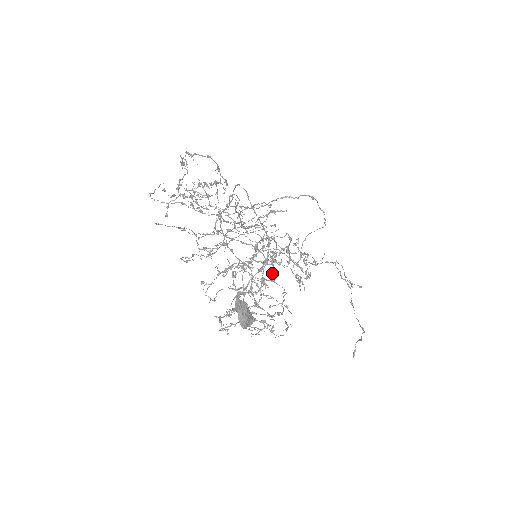
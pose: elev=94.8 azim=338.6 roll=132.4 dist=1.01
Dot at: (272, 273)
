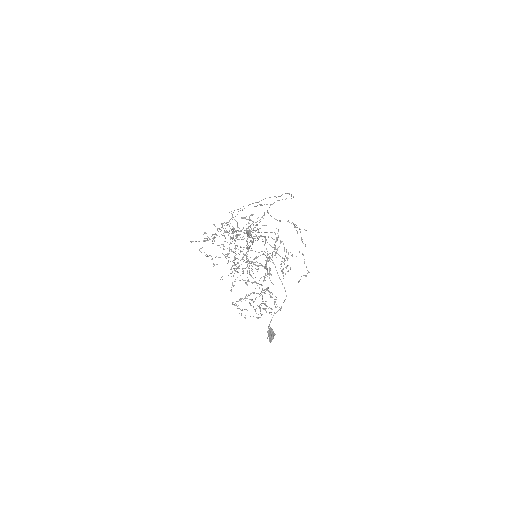
Dot at: (269, 274)
